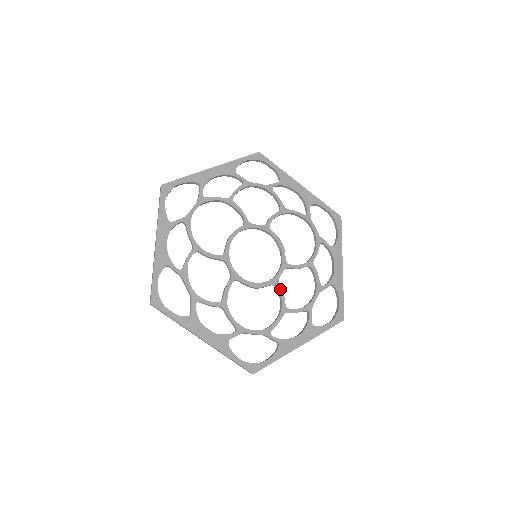
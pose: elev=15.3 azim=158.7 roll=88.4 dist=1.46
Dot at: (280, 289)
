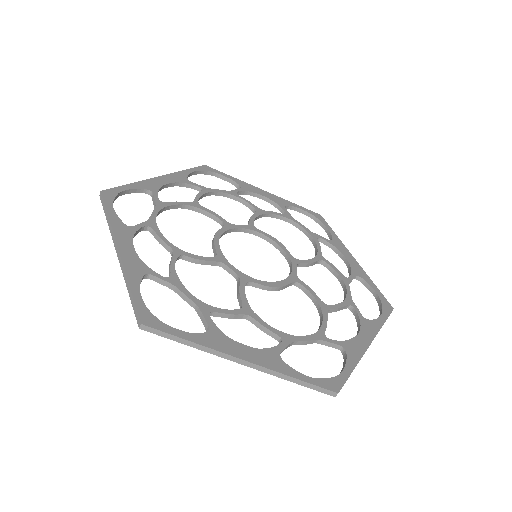
Dot at: (305, 285)
